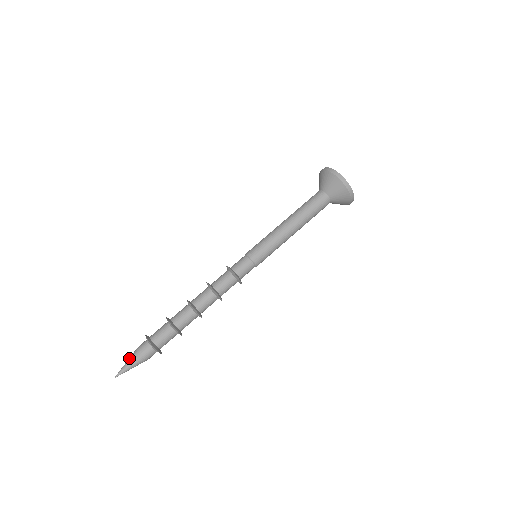
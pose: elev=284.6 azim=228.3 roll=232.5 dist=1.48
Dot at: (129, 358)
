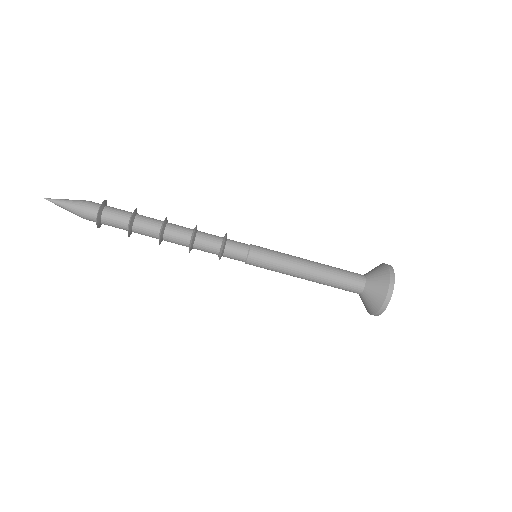
Dot at: (70, 203)
